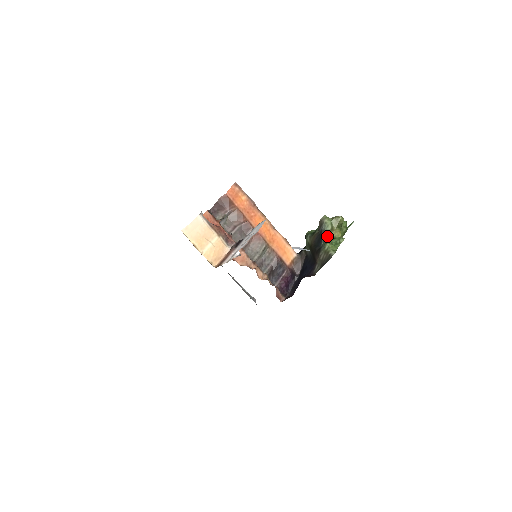
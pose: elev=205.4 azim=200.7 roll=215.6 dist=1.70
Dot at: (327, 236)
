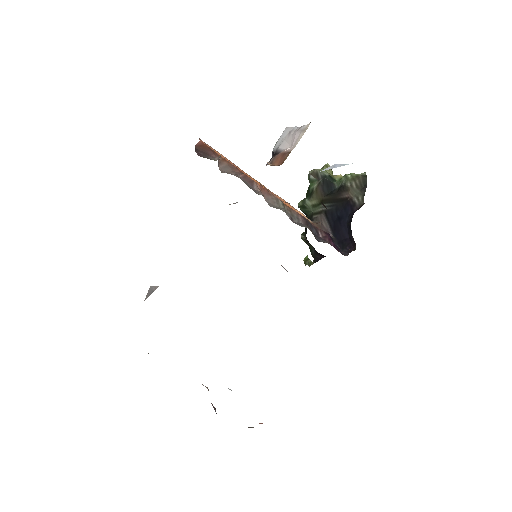
Dot at: (333, 179)
